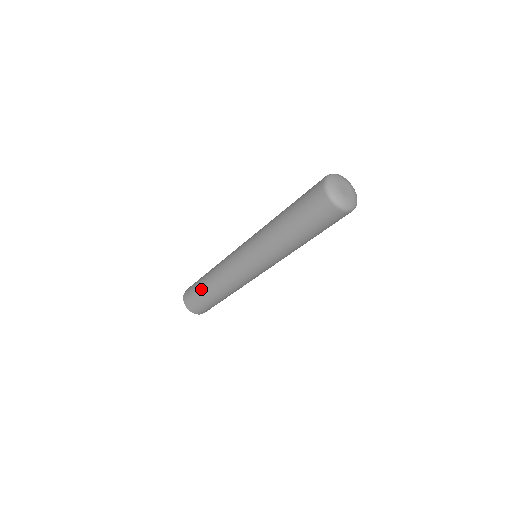
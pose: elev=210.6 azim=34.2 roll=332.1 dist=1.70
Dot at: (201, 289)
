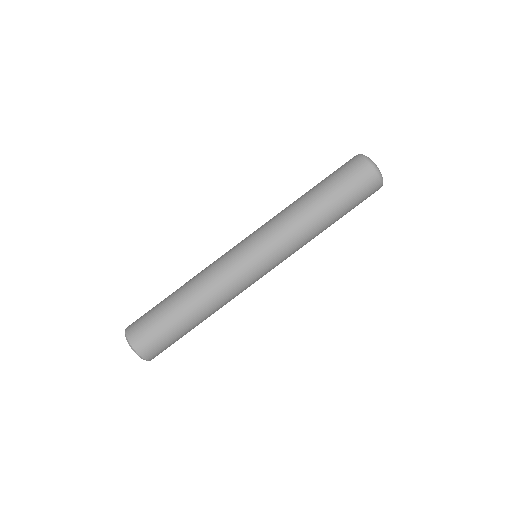
Dot at: (166, 303)
